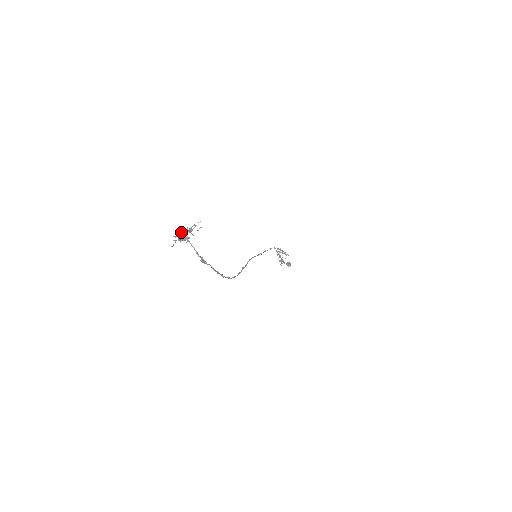
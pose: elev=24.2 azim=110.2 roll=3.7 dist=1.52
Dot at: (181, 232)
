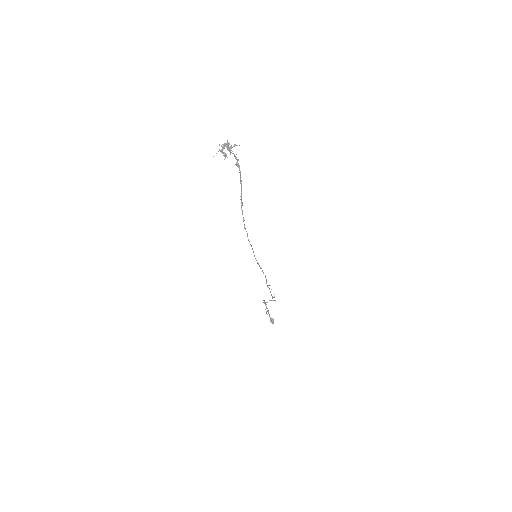
Dot at: occluded
